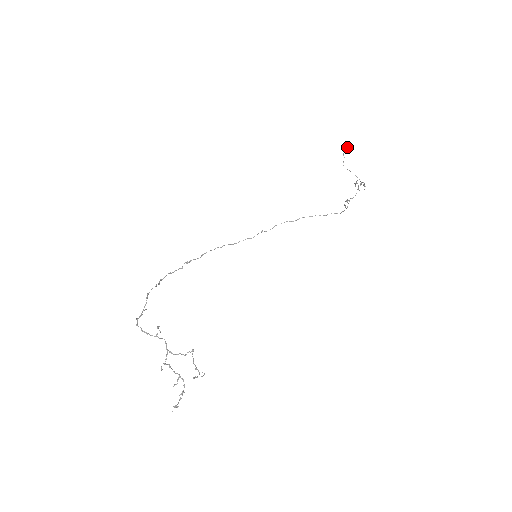
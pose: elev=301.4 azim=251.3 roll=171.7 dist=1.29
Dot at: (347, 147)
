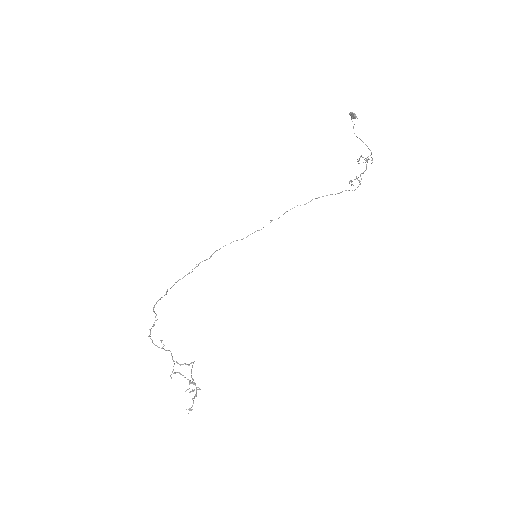
Dot at: (352, 113)
